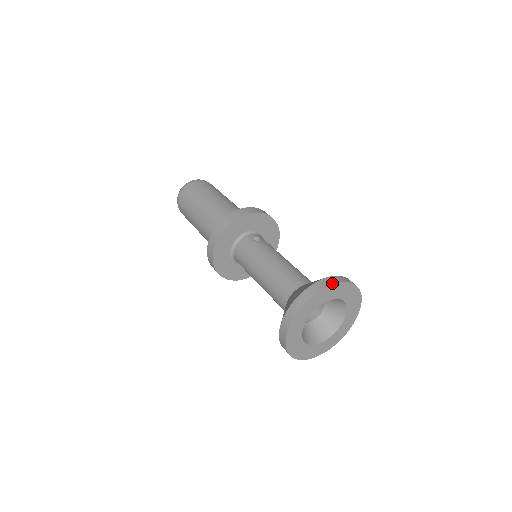
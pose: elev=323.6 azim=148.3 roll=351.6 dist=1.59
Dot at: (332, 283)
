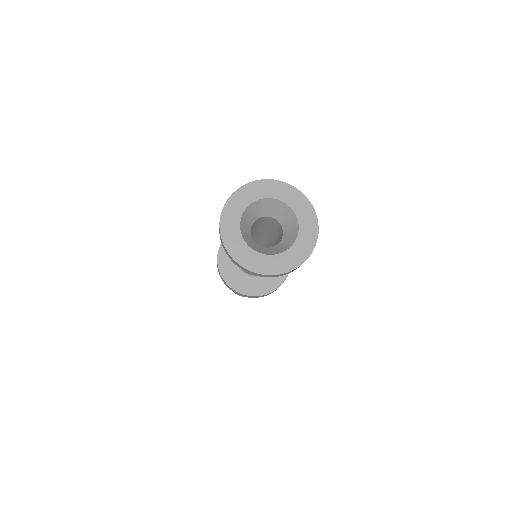
Dot at: (233, 193)
